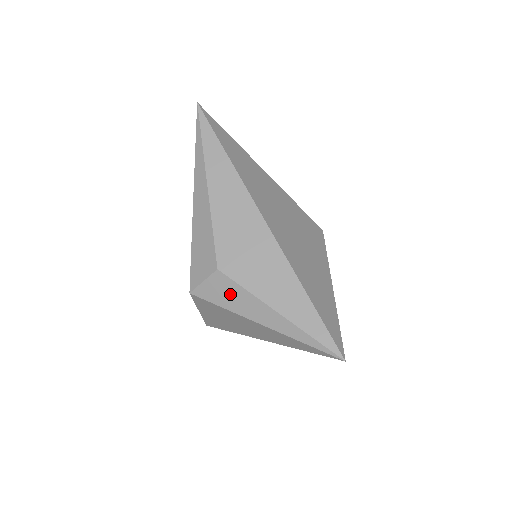
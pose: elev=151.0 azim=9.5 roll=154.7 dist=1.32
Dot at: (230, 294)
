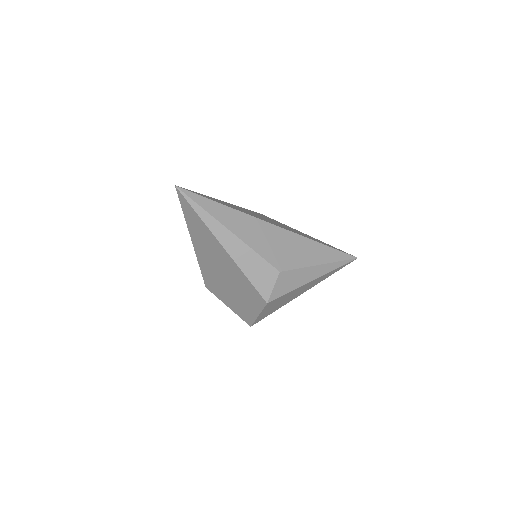
Dot at: (292, 280)
